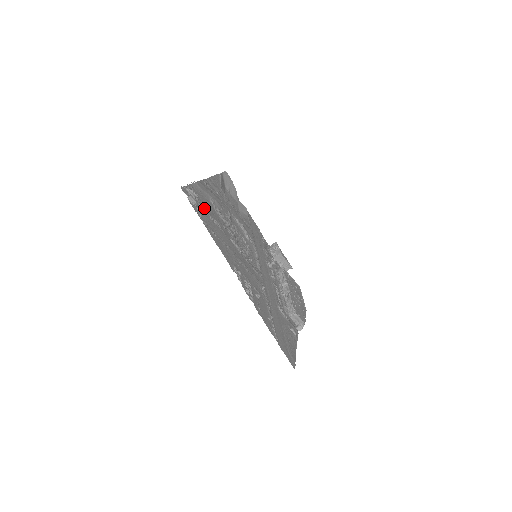
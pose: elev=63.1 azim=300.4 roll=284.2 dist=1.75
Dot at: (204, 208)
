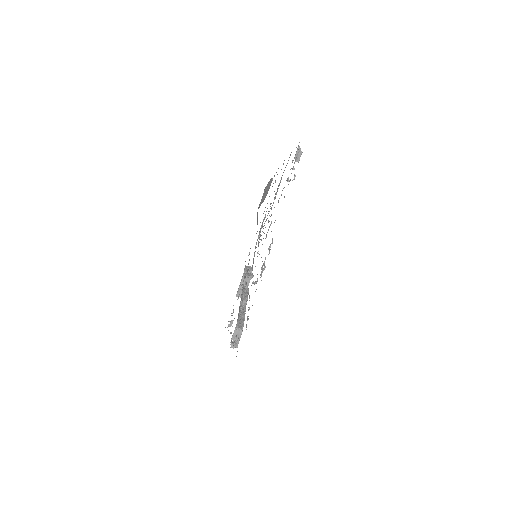
Dot at: occluded
